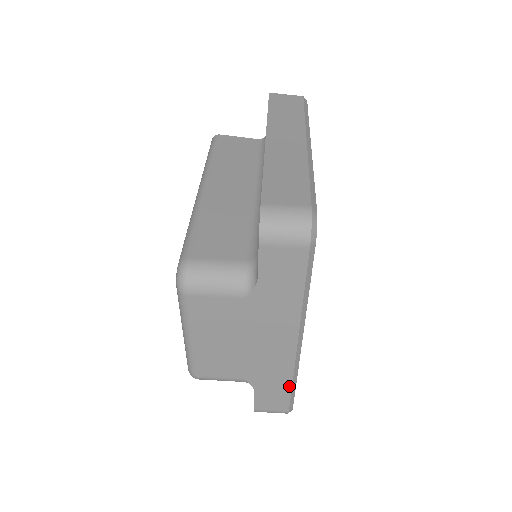
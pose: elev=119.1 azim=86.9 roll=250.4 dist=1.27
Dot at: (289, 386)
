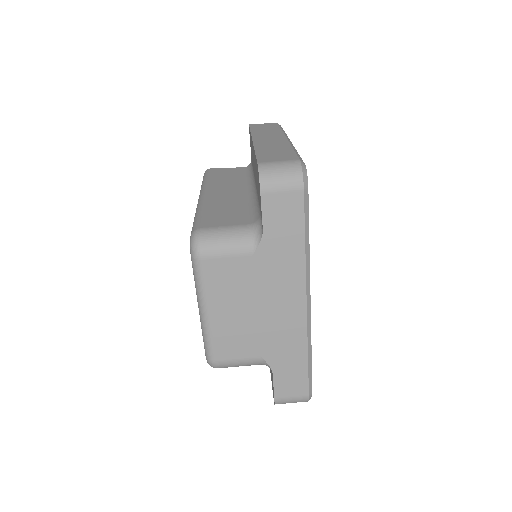
Dot at: (305, 360)
